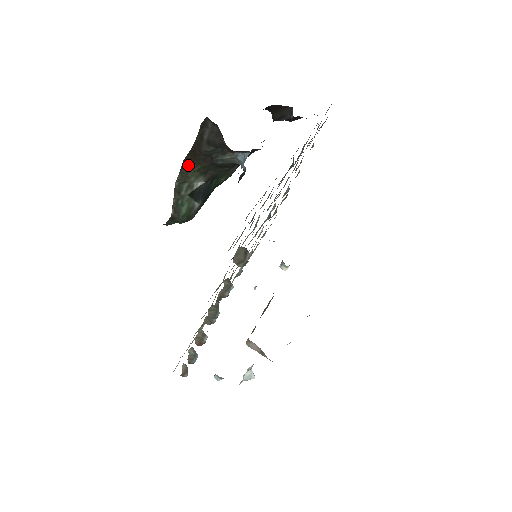
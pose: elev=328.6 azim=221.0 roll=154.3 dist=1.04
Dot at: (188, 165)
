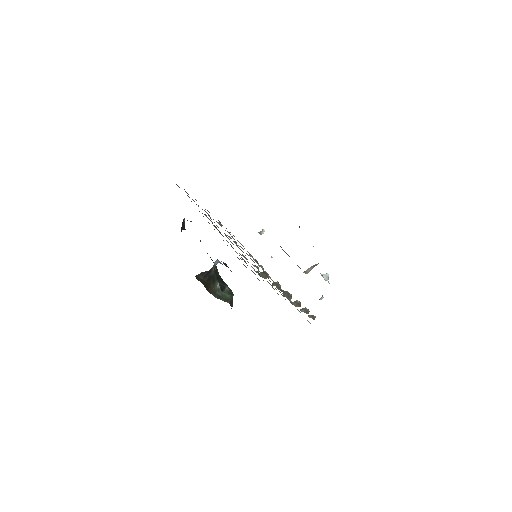
Dot at: (210, 289)
